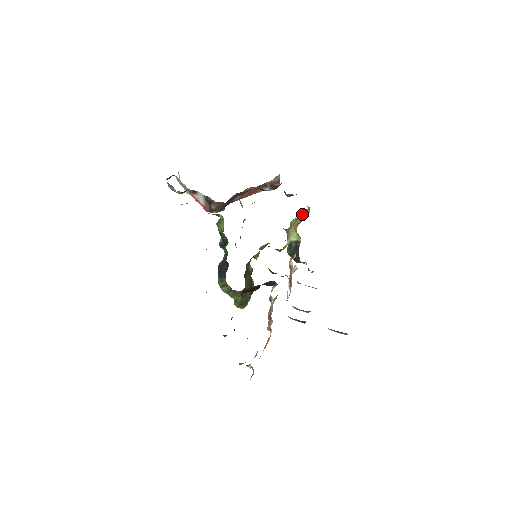
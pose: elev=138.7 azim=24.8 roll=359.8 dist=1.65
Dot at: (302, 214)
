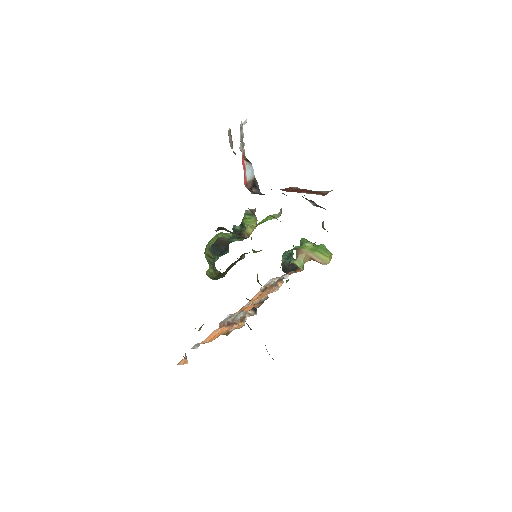
Dot at: (321, 253)
